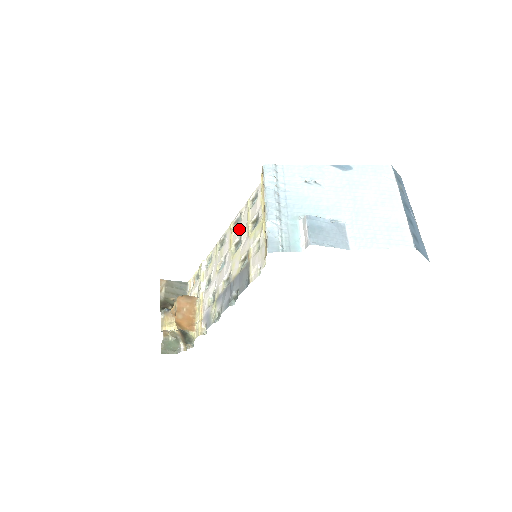
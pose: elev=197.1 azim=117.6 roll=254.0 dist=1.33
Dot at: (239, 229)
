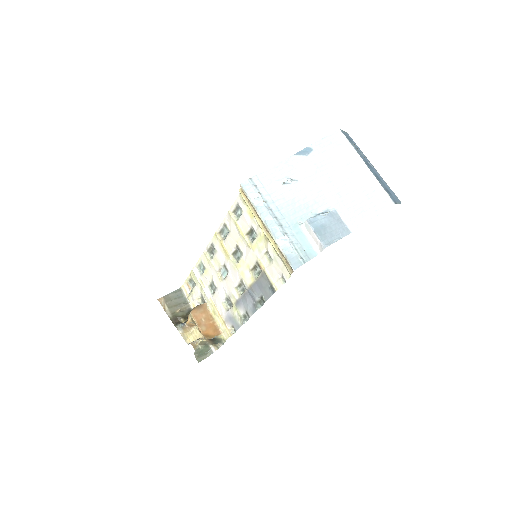
Dot at: (231, 240)
